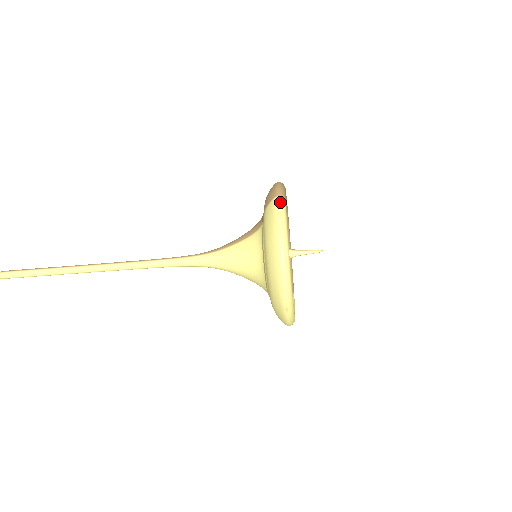
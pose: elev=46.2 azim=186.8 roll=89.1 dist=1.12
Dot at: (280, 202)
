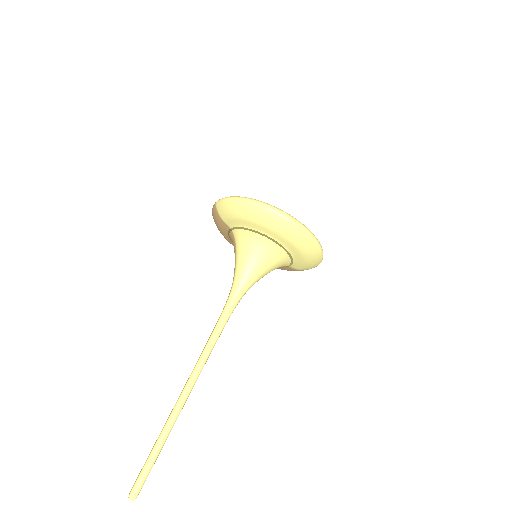
Dot at: (219, 200)
